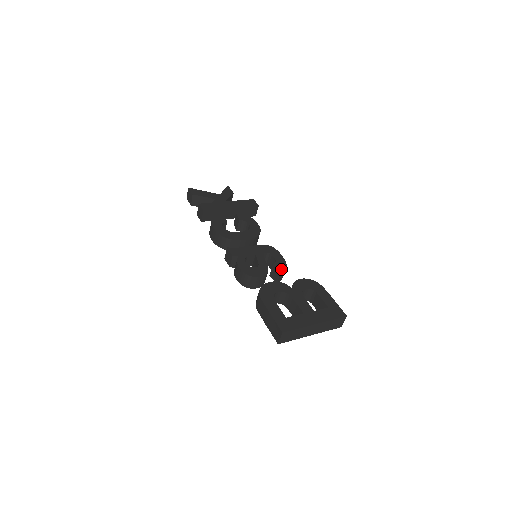
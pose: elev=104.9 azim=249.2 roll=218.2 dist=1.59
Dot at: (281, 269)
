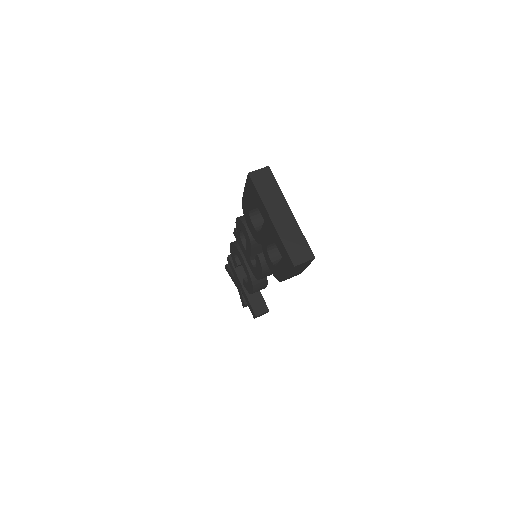
Dot at: occluded
